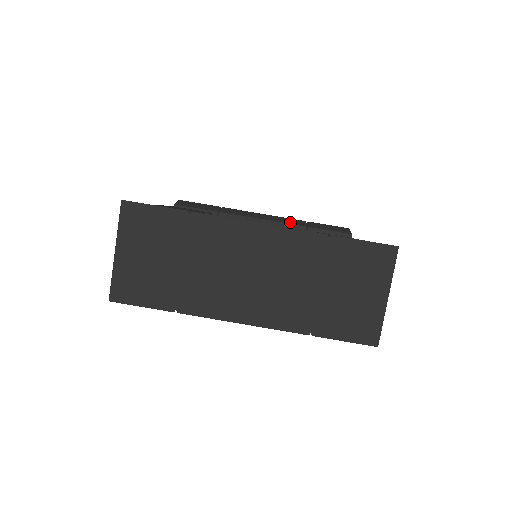
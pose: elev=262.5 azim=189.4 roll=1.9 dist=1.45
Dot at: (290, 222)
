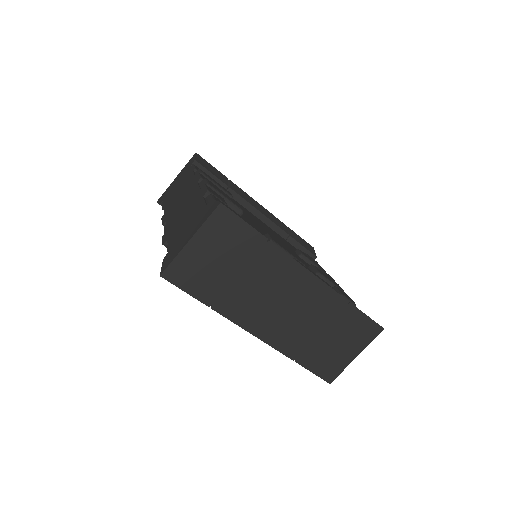
Dot at: (278, 224)
